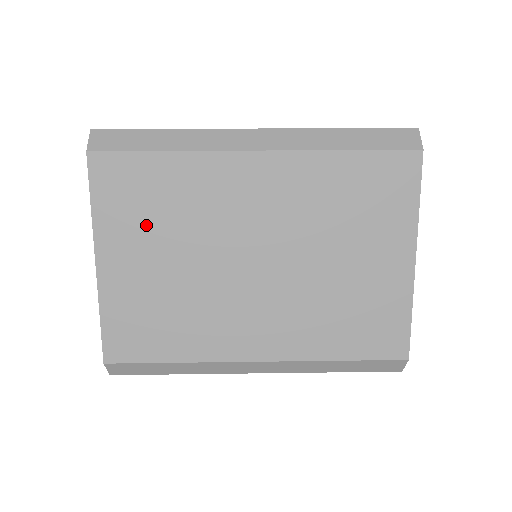
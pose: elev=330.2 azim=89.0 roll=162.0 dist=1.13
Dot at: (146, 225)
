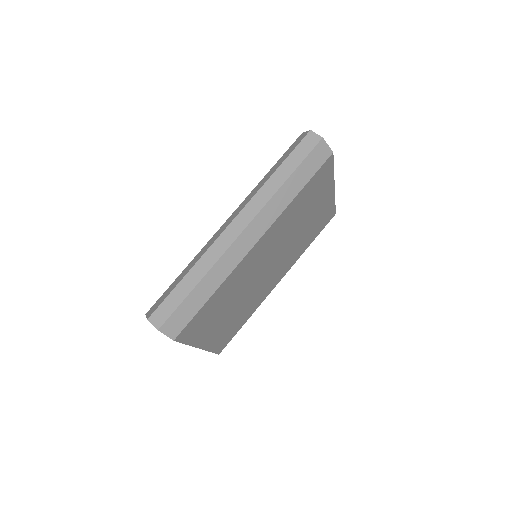
Dot at: (216, 317)
